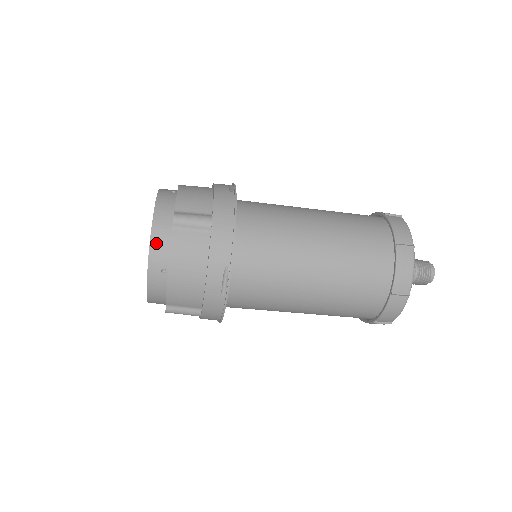
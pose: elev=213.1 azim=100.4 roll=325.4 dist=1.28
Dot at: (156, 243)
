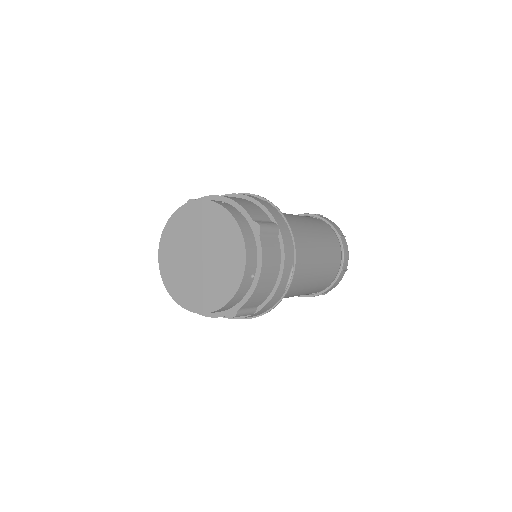
Dot at: occluded
